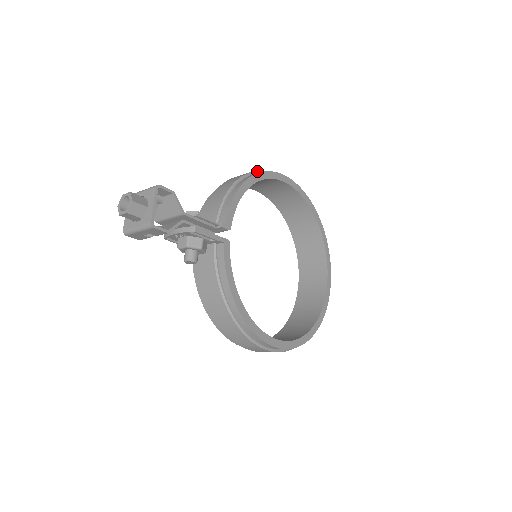
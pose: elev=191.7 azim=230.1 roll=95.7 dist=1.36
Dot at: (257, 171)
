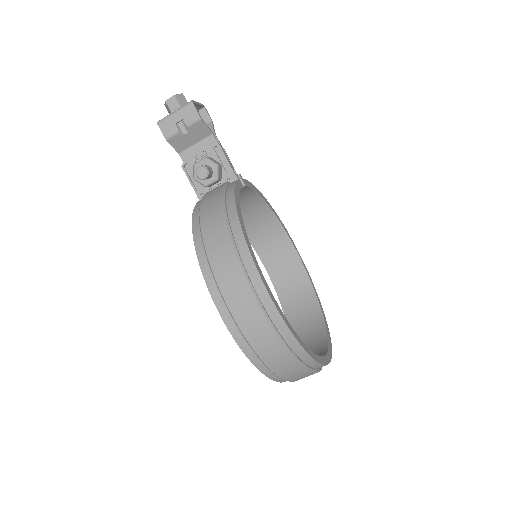
Dot at: occluded
